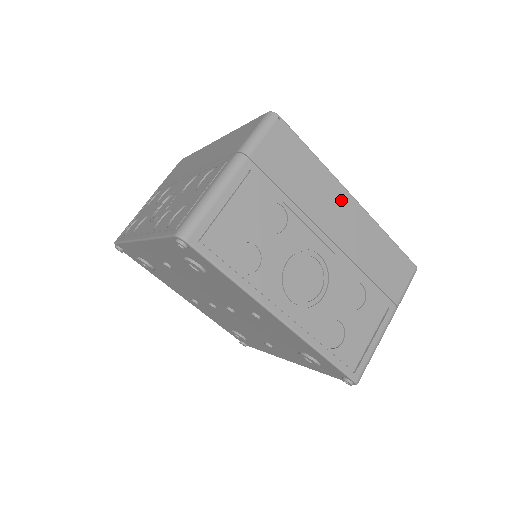
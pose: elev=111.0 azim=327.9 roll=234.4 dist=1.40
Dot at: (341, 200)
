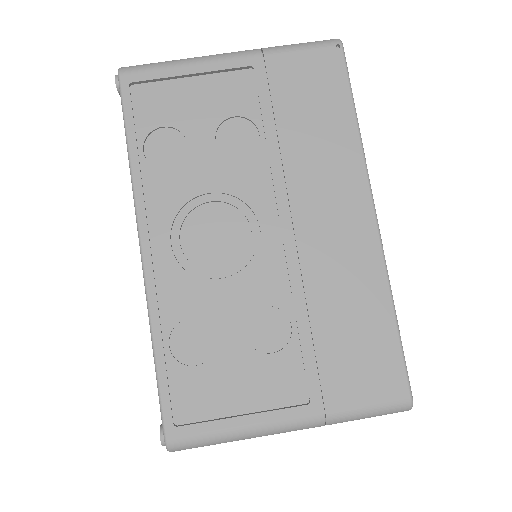
Dot at: (351, 196)
